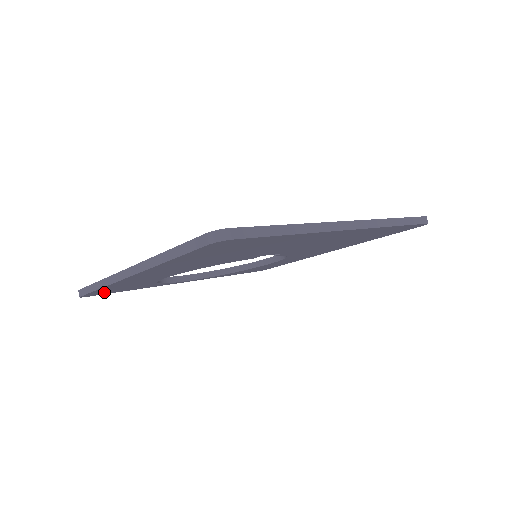
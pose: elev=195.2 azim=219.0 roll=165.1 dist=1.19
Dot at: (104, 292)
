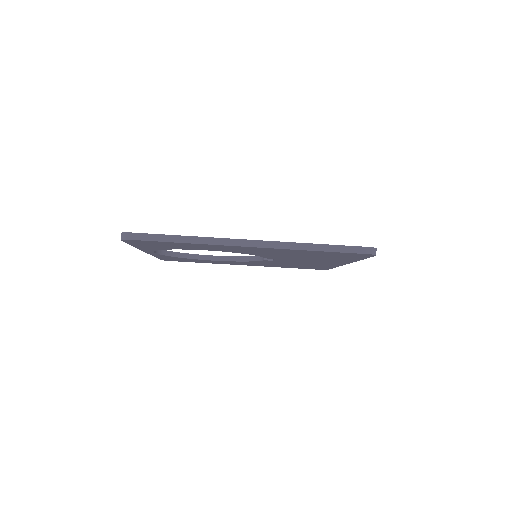
Dot at: (145, 242)
